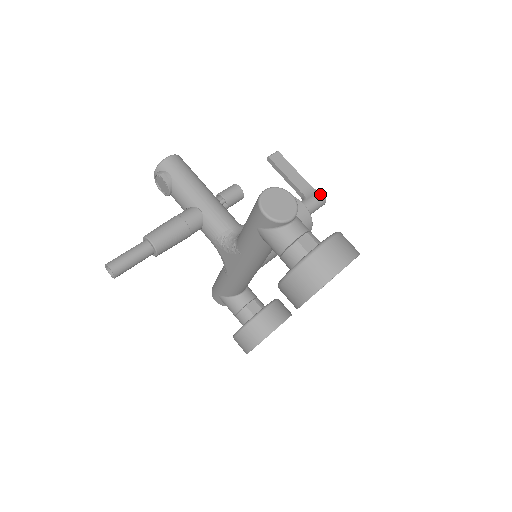
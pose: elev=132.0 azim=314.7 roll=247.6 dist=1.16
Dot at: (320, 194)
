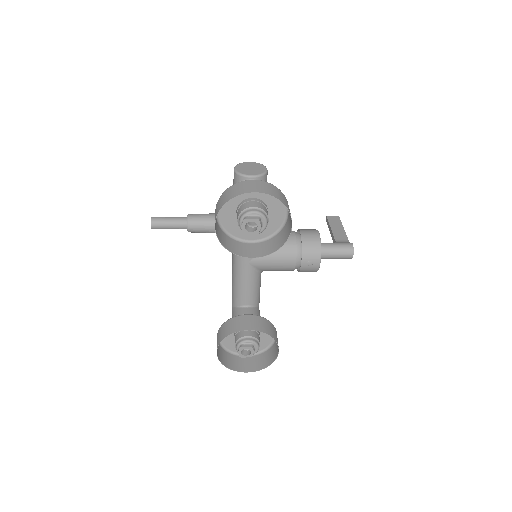
Dot at: (350, 243)
